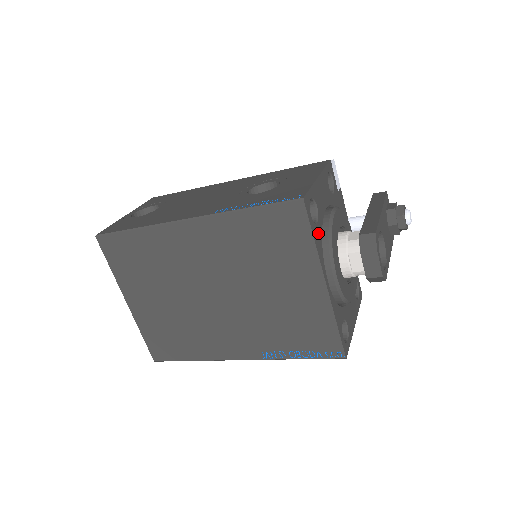
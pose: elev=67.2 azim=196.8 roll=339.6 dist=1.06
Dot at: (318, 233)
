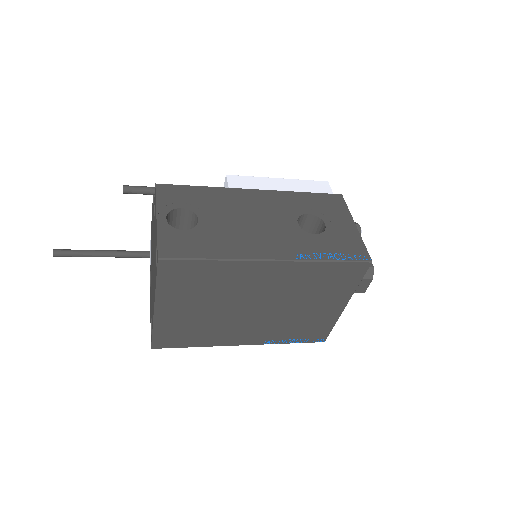
Dot at: occluded
